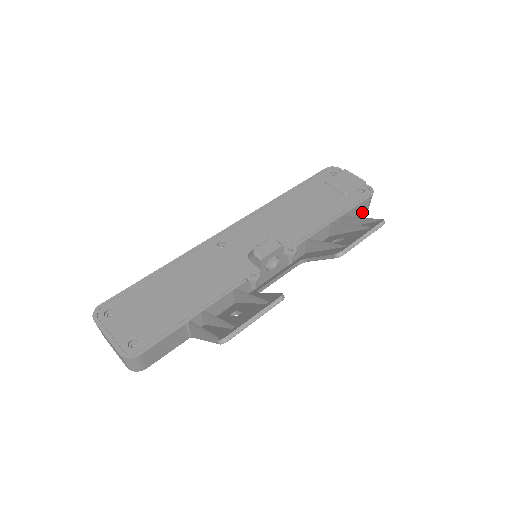
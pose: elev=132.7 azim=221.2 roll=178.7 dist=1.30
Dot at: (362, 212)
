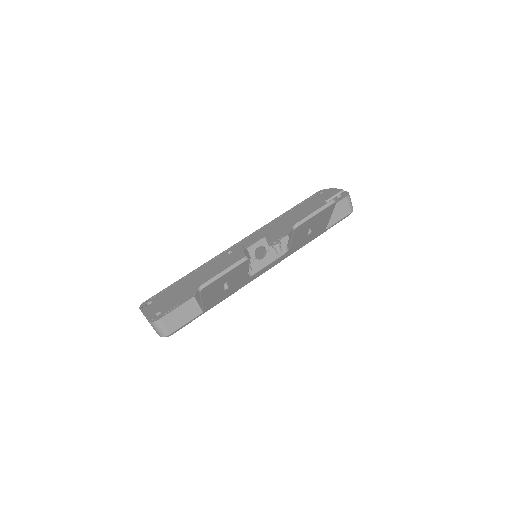
Dot at: (345, 212)
